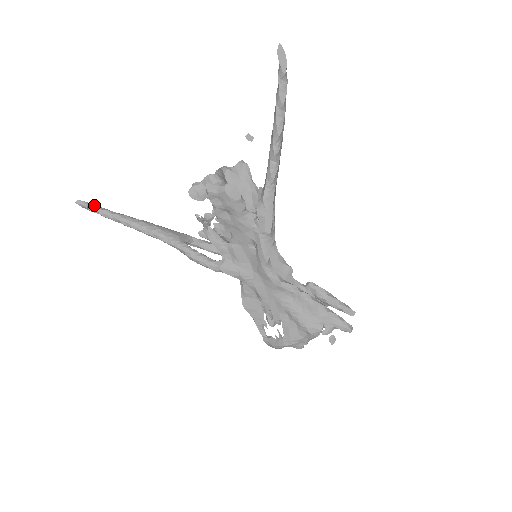
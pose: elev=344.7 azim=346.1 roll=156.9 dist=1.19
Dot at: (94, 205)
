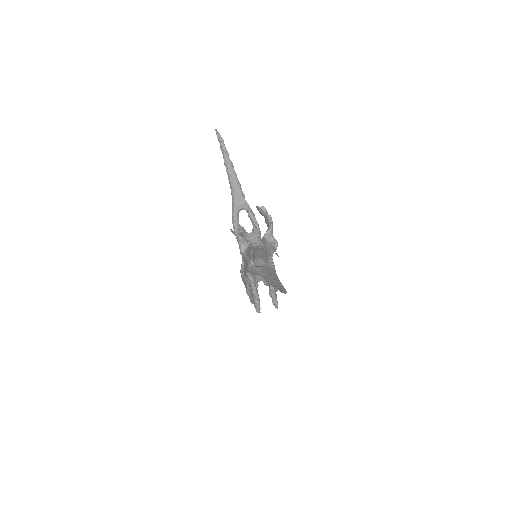
Dot at: (222, 141)
